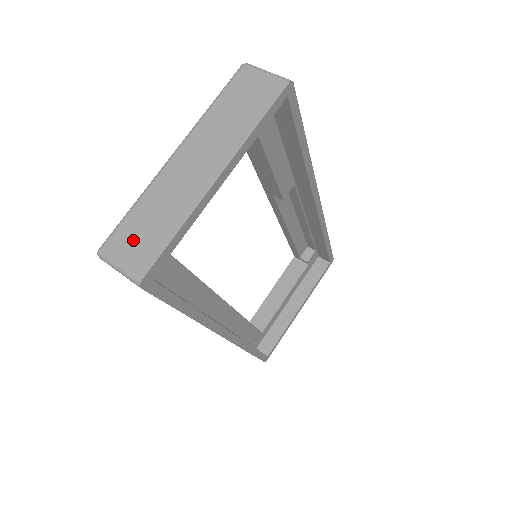
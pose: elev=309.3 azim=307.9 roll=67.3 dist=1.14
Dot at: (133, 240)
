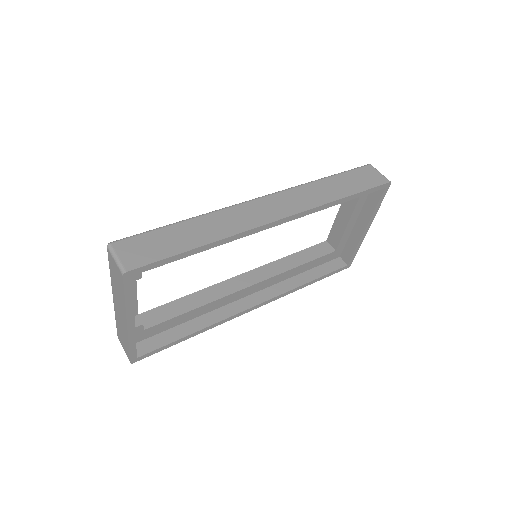
Dot at: (122, 340)
